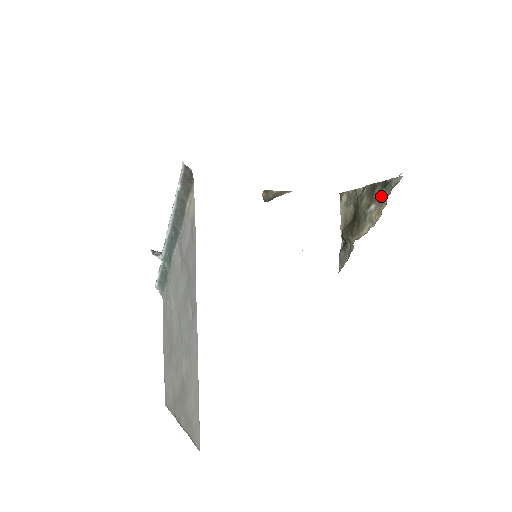
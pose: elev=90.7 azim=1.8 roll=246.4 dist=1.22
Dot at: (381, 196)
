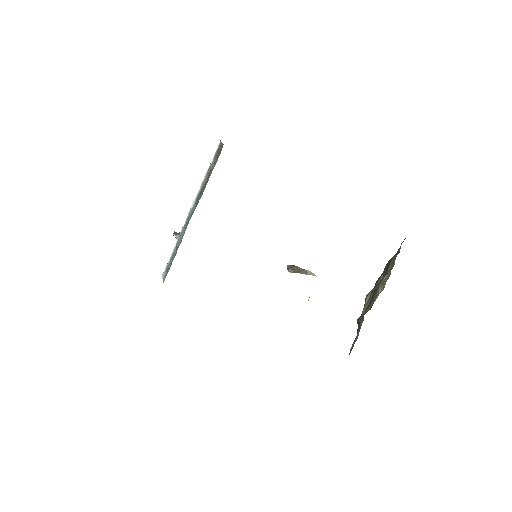
Dot at: (392, 261)
